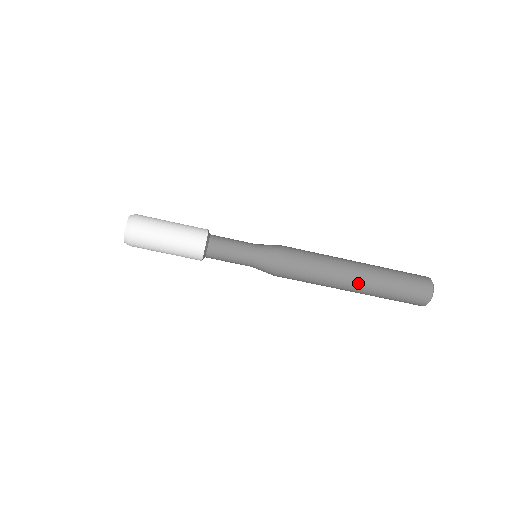
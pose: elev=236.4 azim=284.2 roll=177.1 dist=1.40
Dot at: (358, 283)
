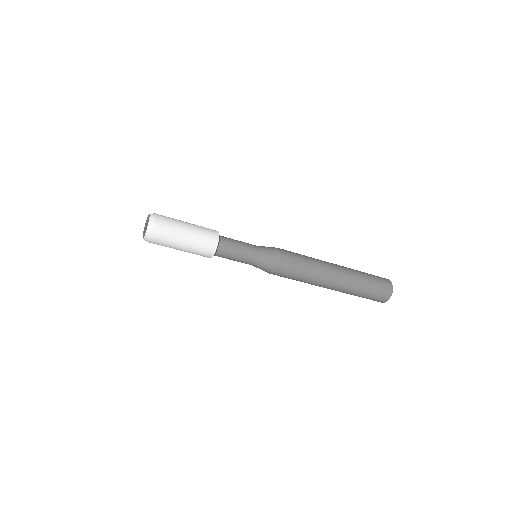
Dot at: (336, 286)
